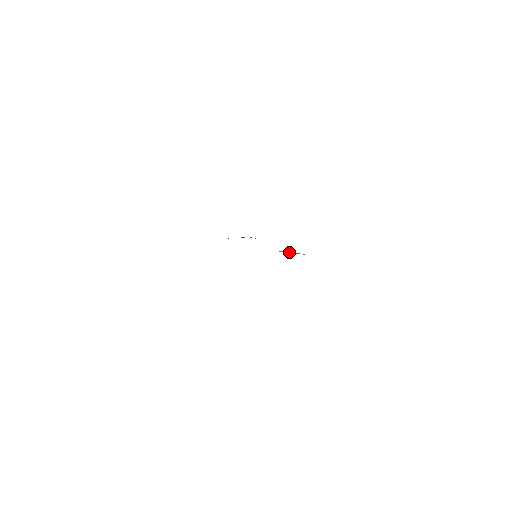
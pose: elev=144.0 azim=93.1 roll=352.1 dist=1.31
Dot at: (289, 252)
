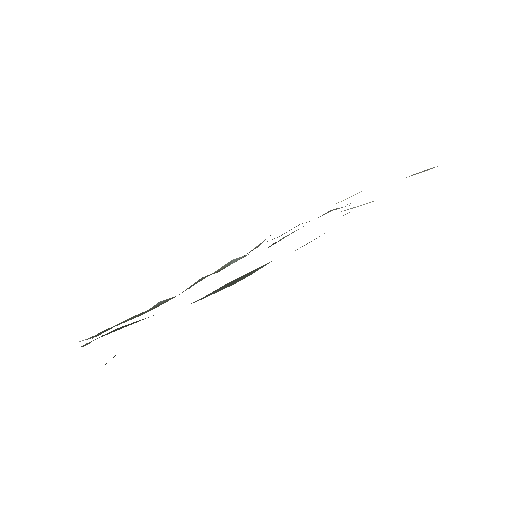
Dot at: (286, 236)
